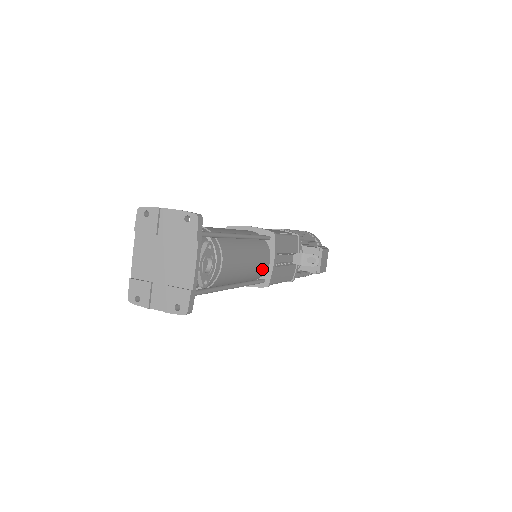
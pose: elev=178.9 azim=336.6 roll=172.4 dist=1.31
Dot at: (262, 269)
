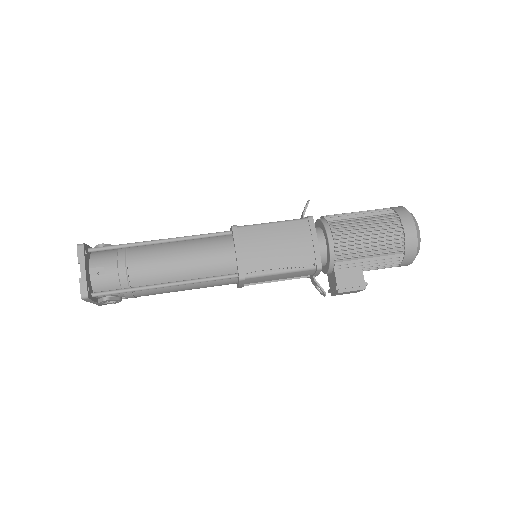
Dot at: occluded
